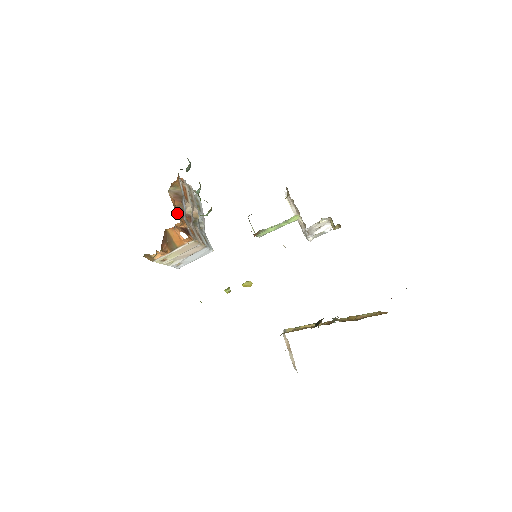
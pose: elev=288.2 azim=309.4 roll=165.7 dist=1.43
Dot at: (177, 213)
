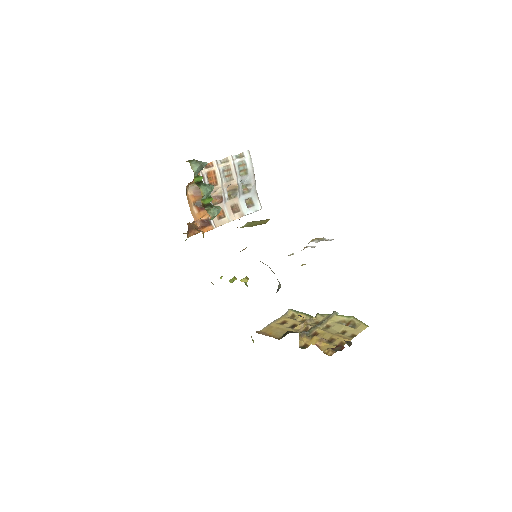
Dot at: (195, 210)
